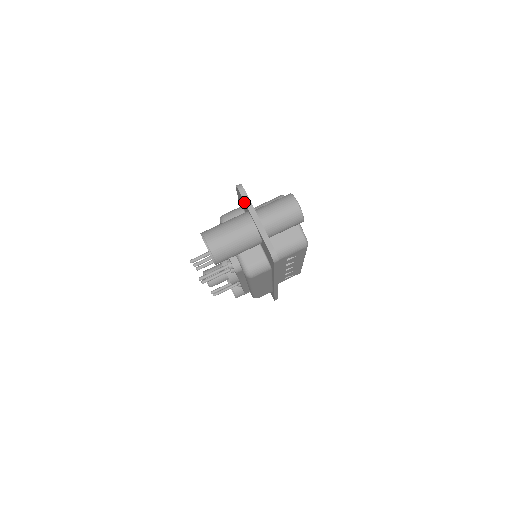
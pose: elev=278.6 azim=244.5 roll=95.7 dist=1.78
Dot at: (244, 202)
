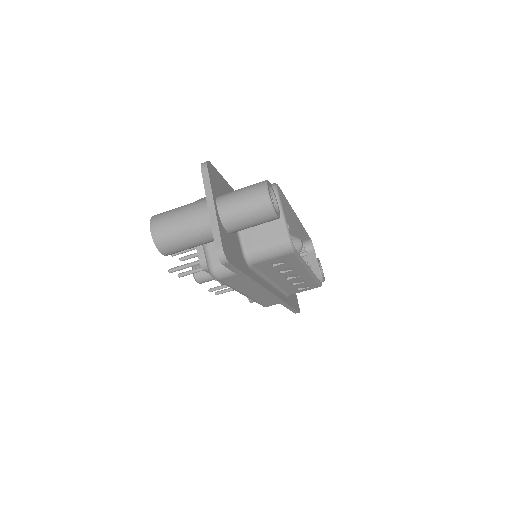
Dot at: (204, 183)
